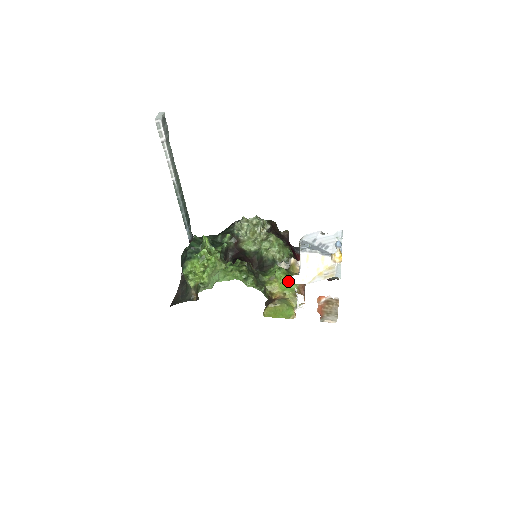
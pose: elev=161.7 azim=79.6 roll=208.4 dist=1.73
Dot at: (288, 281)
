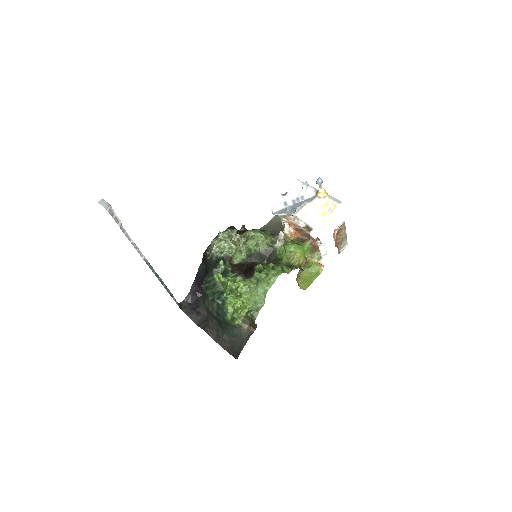
Dot at: (301, 246)
